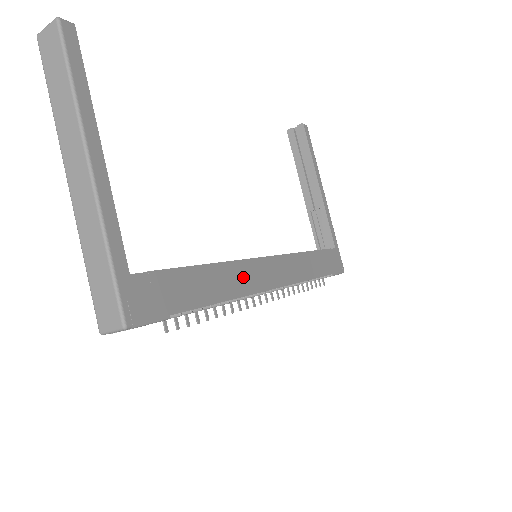
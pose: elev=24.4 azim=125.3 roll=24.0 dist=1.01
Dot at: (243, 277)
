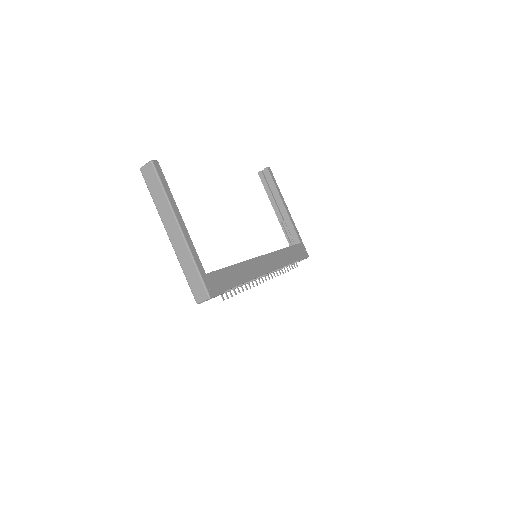
Dot at: (253, 268)
